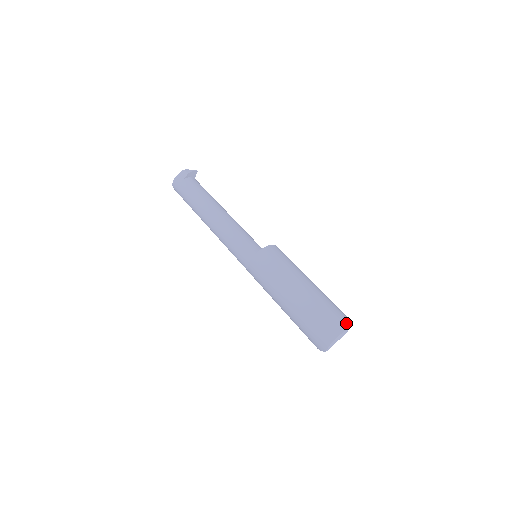
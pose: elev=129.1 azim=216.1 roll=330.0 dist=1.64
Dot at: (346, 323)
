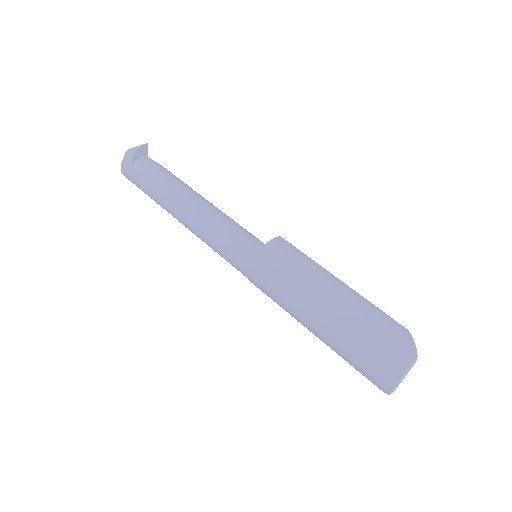
Dot at: (410, 349)
